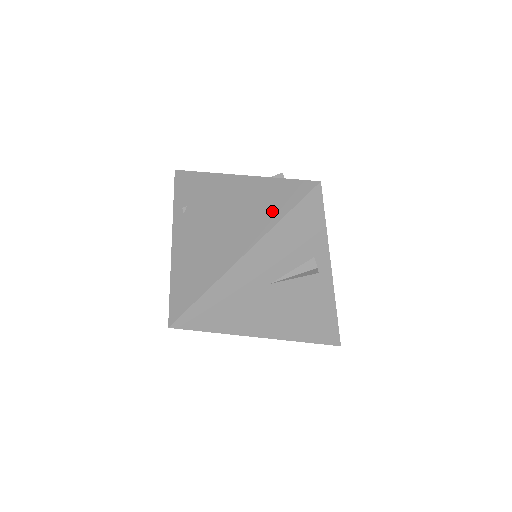
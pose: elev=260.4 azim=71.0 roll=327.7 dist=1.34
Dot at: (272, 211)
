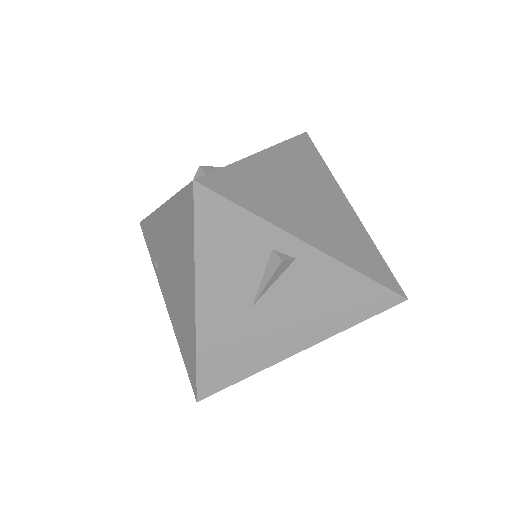
Dot at: (187, 240)
